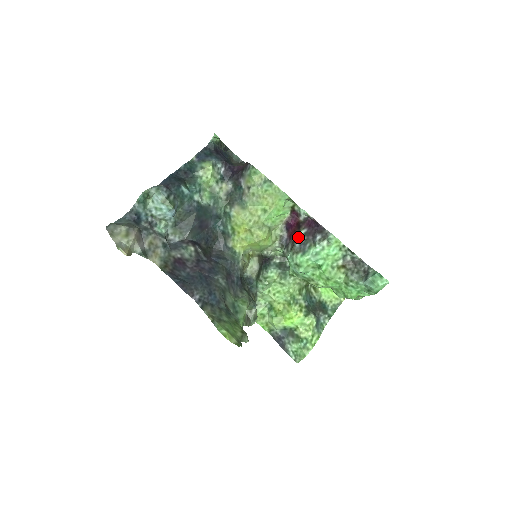
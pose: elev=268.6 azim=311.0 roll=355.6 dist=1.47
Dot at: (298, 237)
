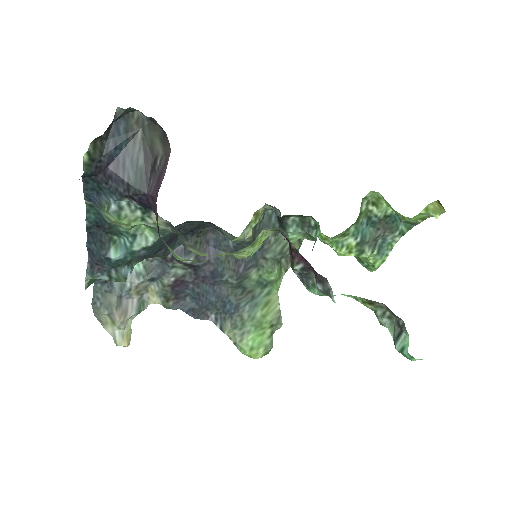
Dot at: (294, 270)
